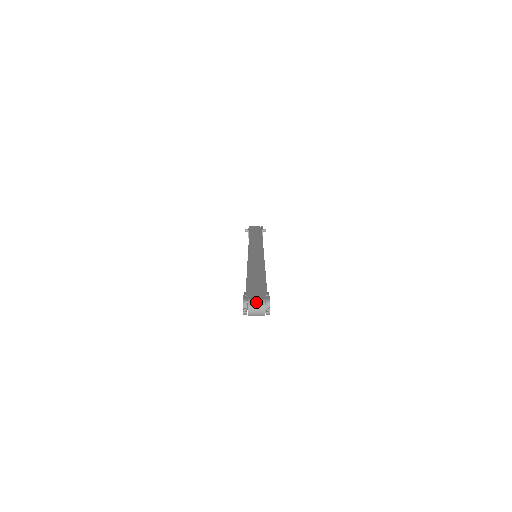
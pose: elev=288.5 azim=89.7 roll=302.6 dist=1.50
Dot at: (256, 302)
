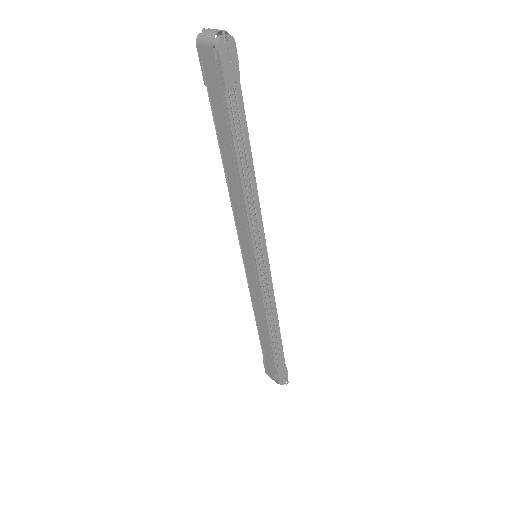
Dot at: (221, 32)
